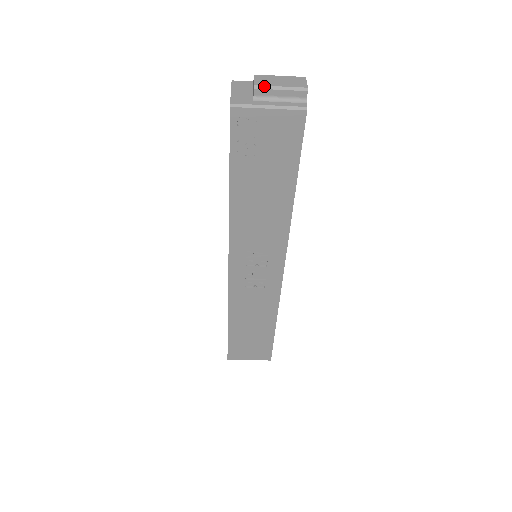
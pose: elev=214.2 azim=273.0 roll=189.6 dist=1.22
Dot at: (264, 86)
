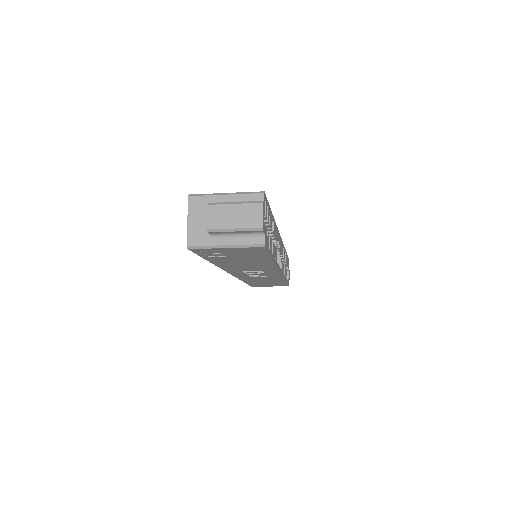
Dot at: (217, 229)
